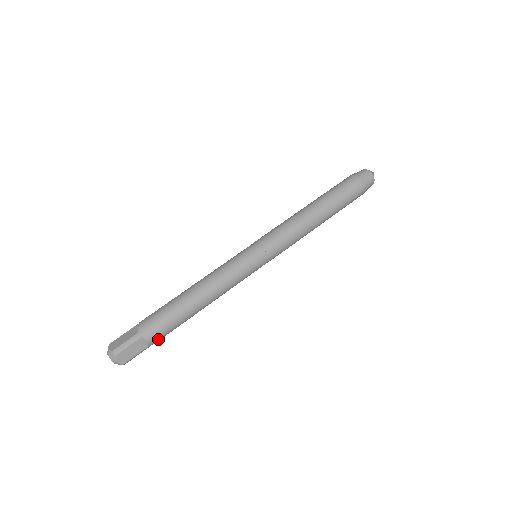
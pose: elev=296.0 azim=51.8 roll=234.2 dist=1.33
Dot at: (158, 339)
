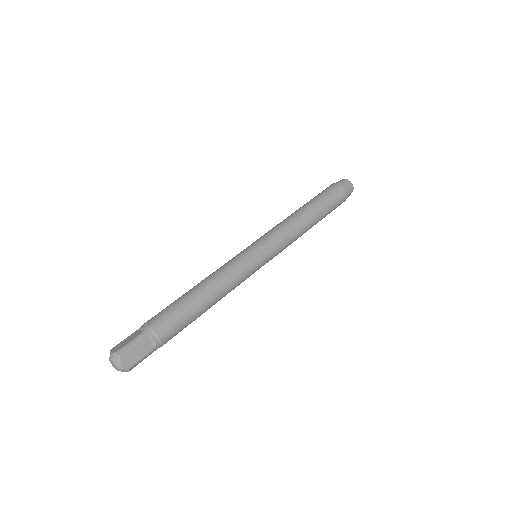
Dot at: (165, 339)
